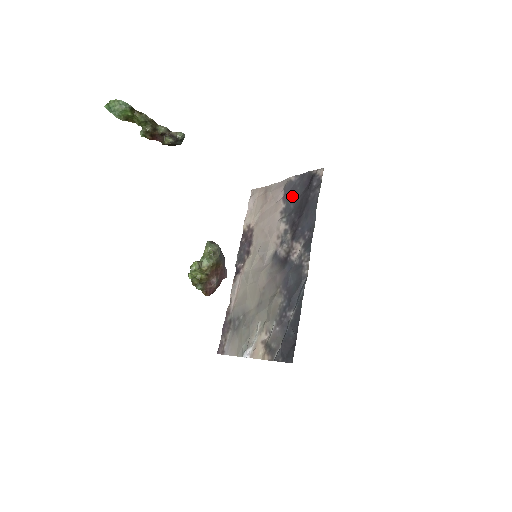
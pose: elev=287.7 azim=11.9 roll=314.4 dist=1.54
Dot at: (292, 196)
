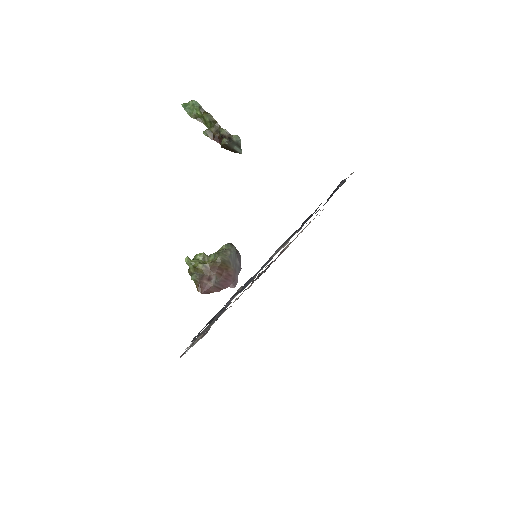
Dot at: occluded
